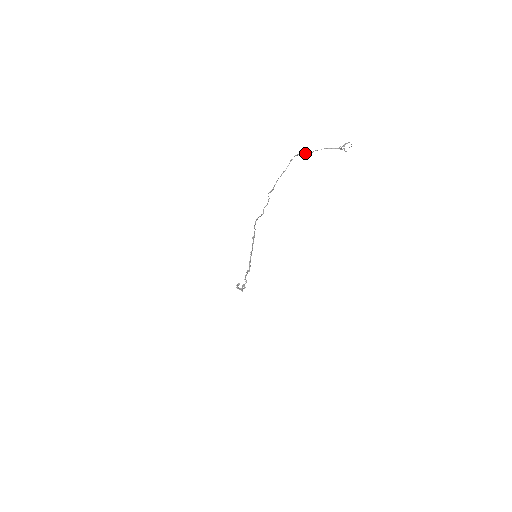
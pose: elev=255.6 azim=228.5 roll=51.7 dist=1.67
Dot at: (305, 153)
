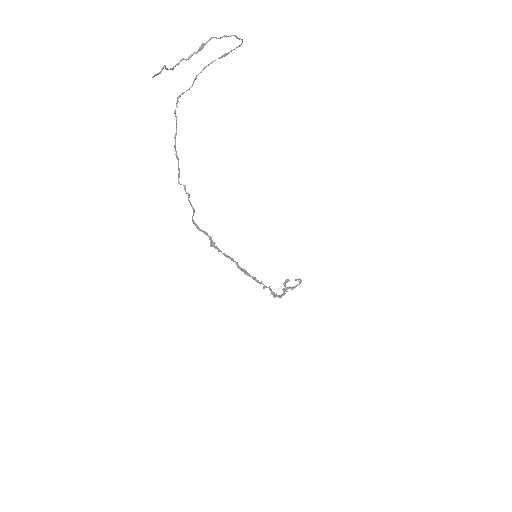
Dot at: occluded
